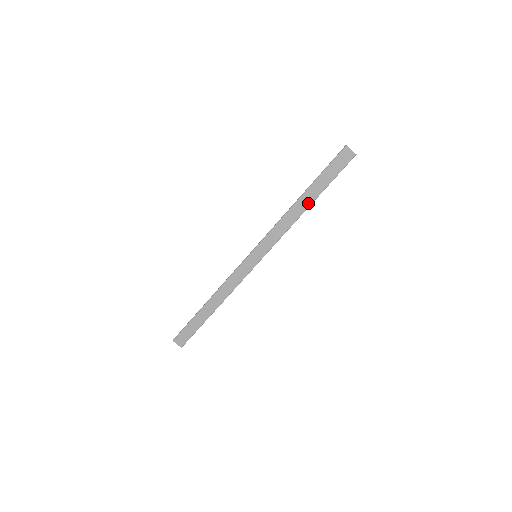
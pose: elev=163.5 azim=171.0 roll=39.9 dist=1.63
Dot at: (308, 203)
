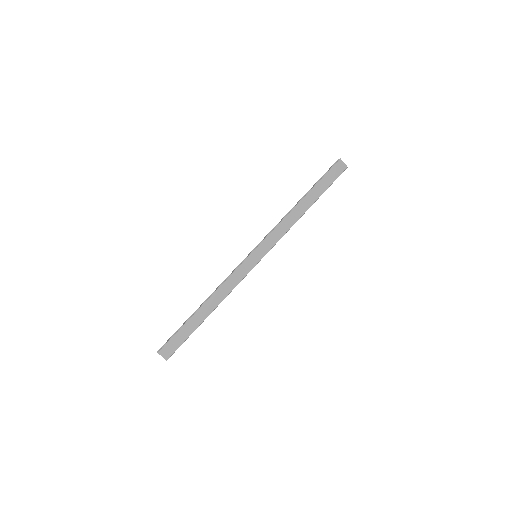
Dot at: (307, 206)
